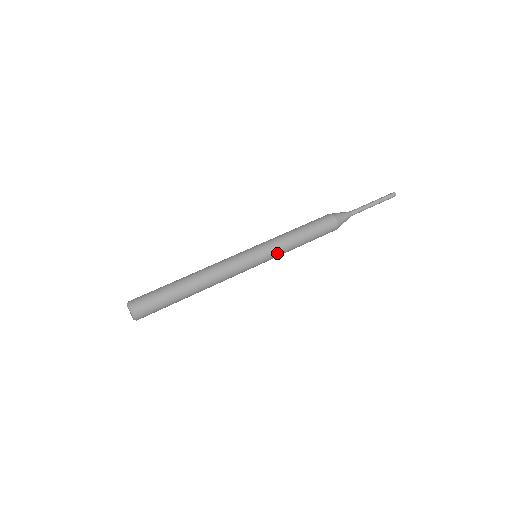
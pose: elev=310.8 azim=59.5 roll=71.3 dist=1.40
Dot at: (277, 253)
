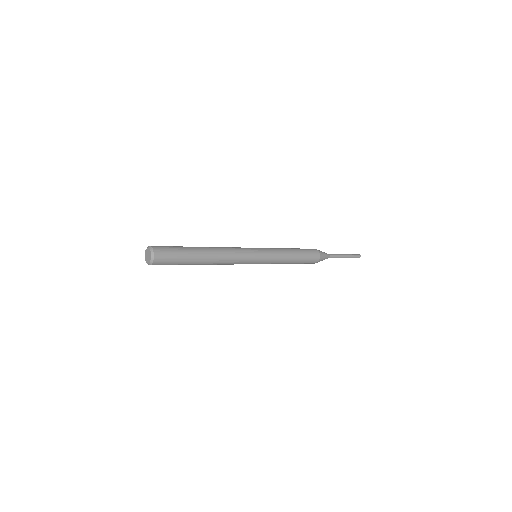
Dot at: (274, 254)
